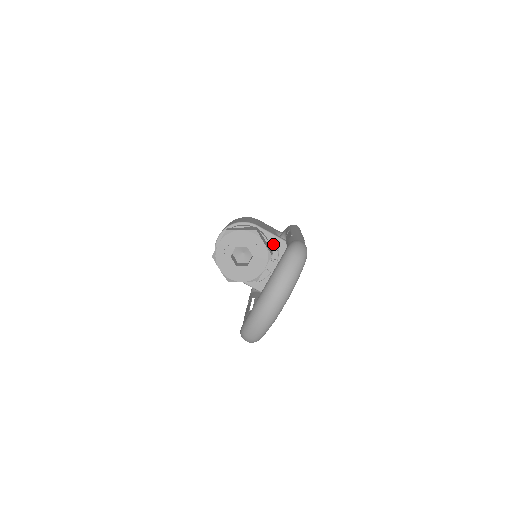
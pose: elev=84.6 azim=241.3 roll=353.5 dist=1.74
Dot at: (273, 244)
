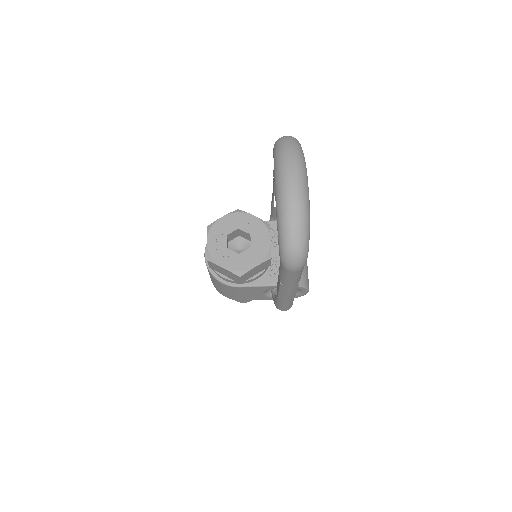
Dot at: occluded
